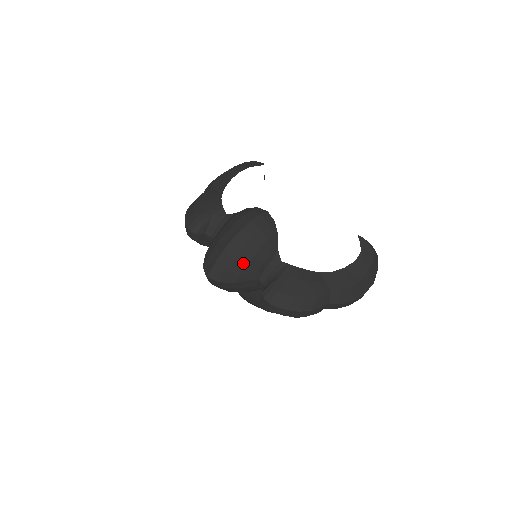
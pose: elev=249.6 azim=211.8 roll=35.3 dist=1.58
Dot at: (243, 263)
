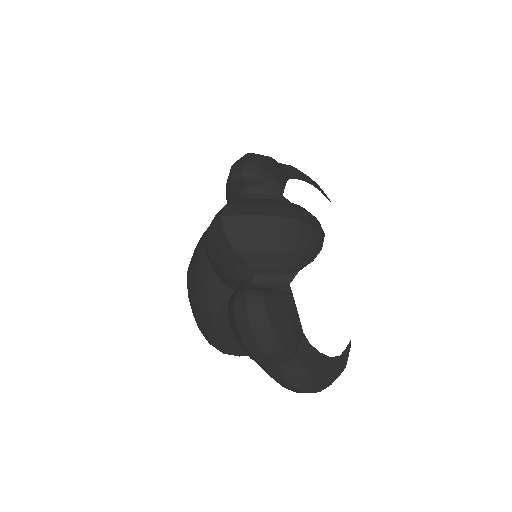
Dot at: (265, 246)
